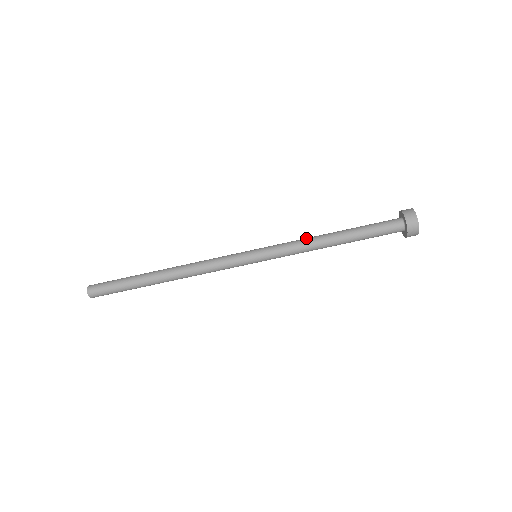
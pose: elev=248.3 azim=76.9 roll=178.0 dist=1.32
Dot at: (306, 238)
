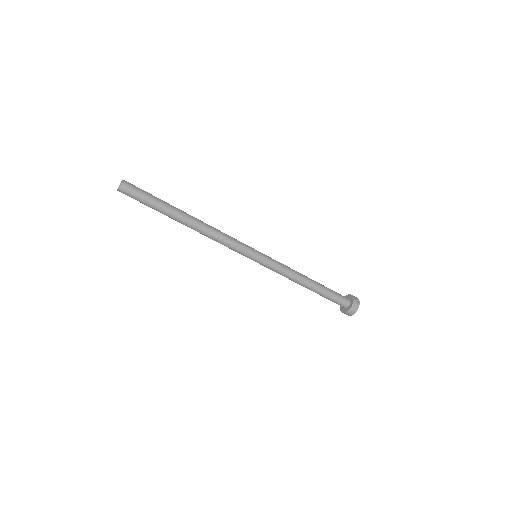
Dot at: (294, 270)
